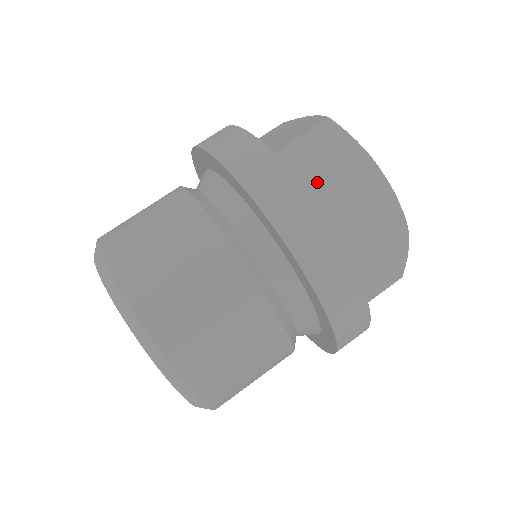
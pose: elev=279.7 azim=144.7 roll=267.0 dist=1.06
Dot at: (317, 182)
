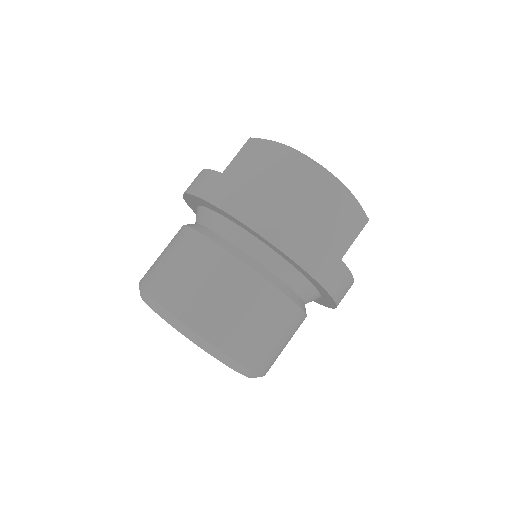
Dot at: (252, 176)
